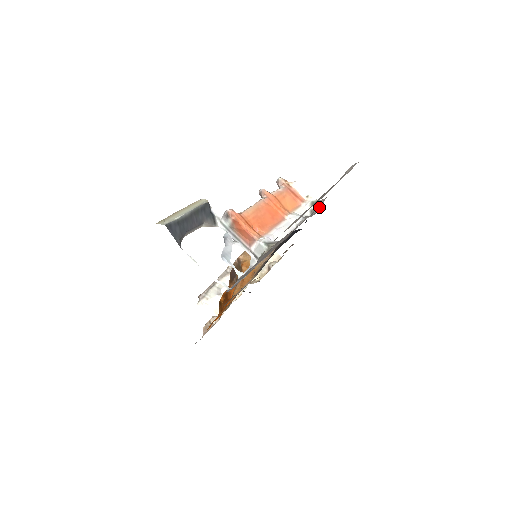
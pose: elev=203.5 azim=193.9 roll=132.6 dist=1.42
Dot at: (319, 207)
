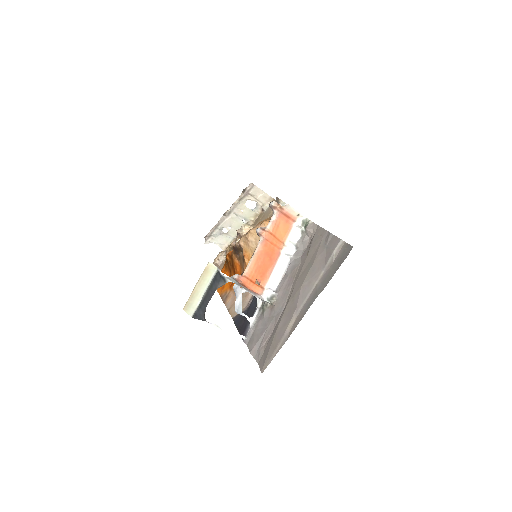
Dot at: (309, 236)
